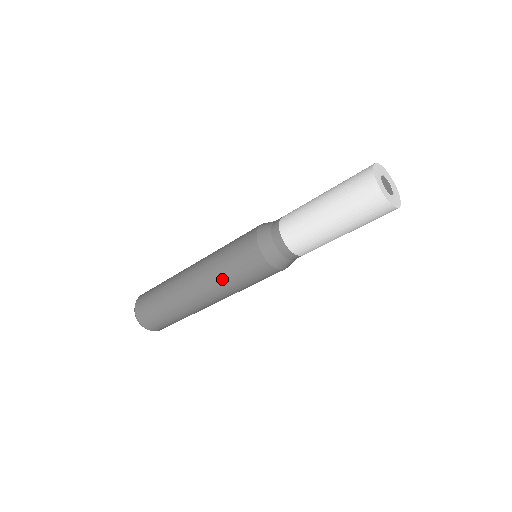
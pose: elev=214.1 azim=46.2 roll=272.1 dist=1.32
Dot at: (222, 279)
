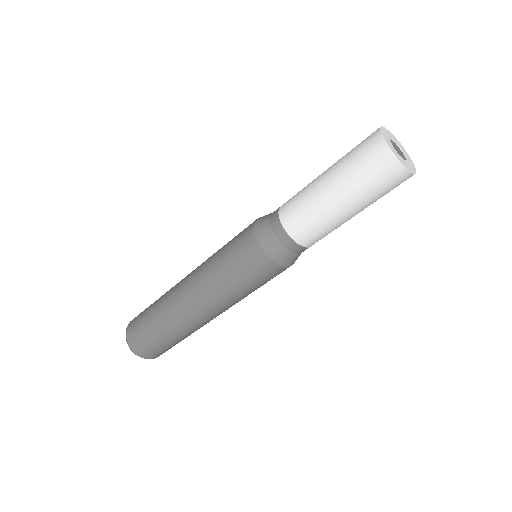
Dot at: (223, 289)
